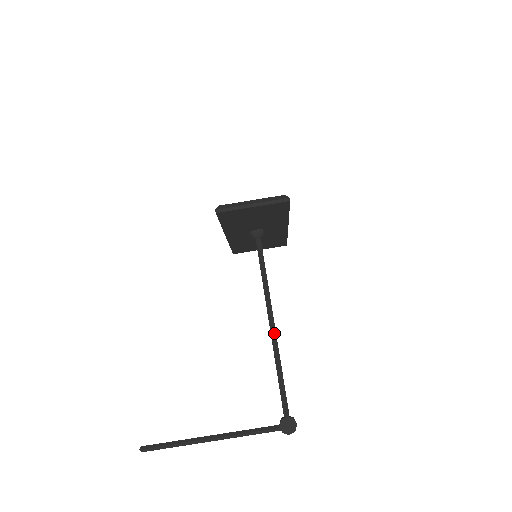
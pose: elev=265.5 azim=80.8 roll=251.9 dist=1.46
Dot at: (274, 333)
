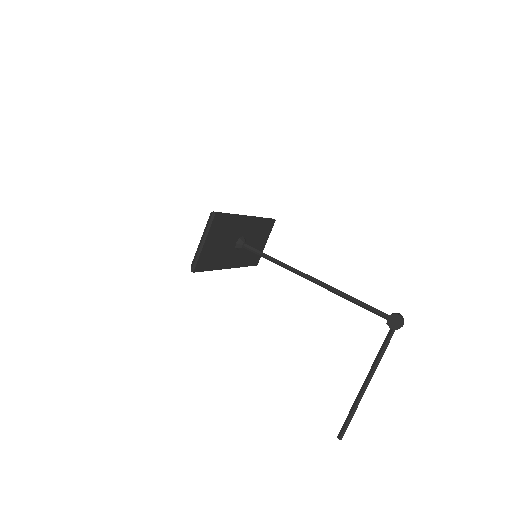
Dot at: (319, 283)
